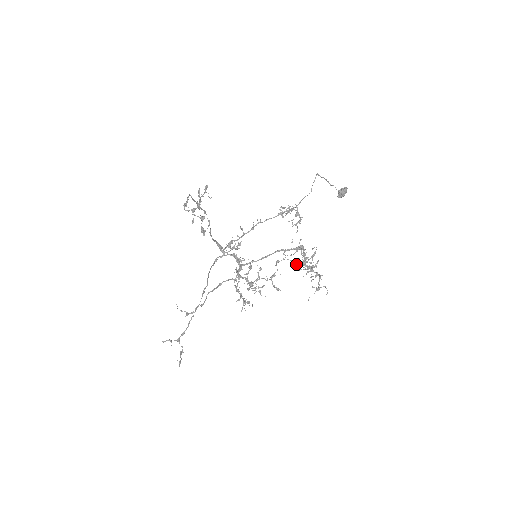
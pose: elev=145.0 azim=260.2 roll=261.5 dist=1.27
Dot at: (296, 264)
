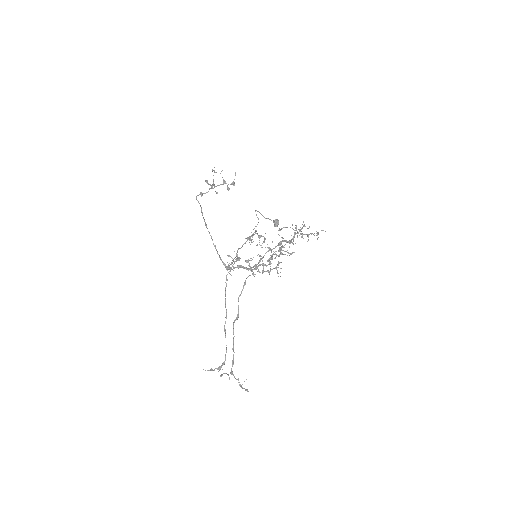
Dot at: (292, 228)
